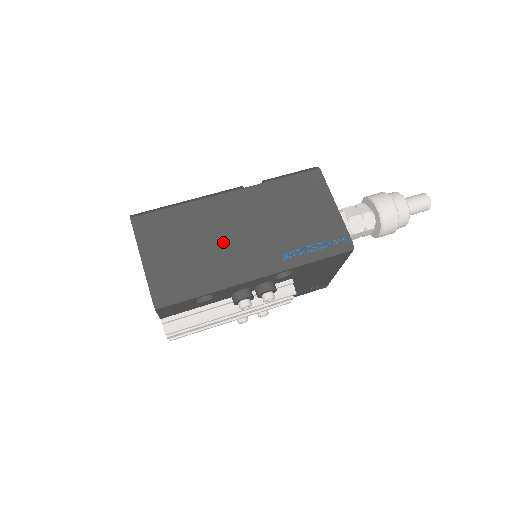
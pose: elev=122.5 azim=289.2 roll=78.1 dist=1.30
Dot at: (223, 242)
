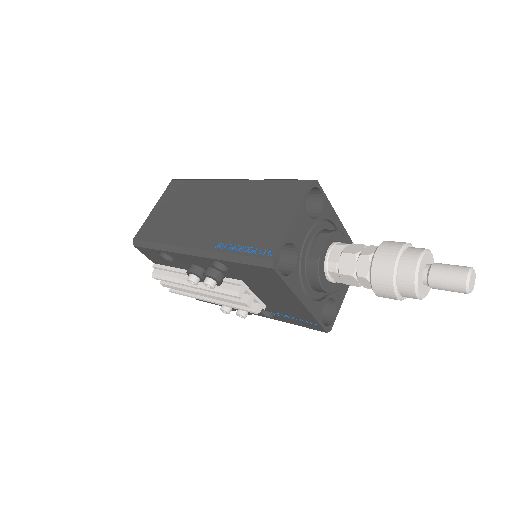
Dot at: (196, 216)
